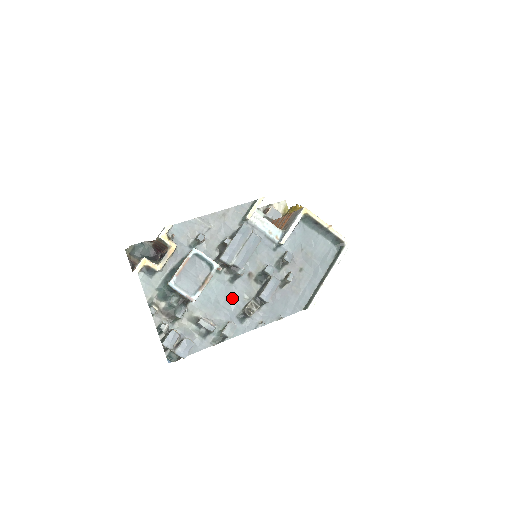
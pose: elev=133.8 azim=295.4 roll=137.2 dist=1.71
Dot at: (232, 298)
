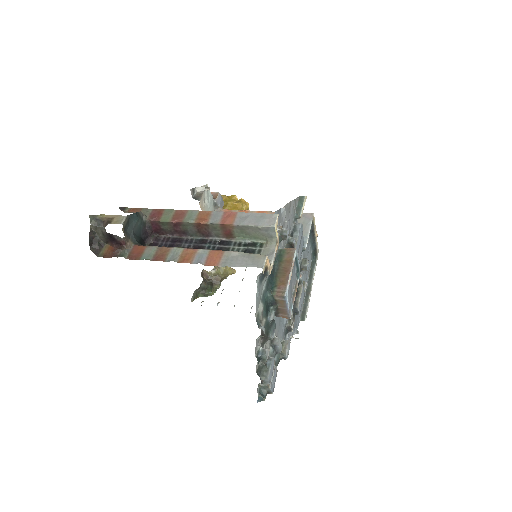
Dot at: occluded
